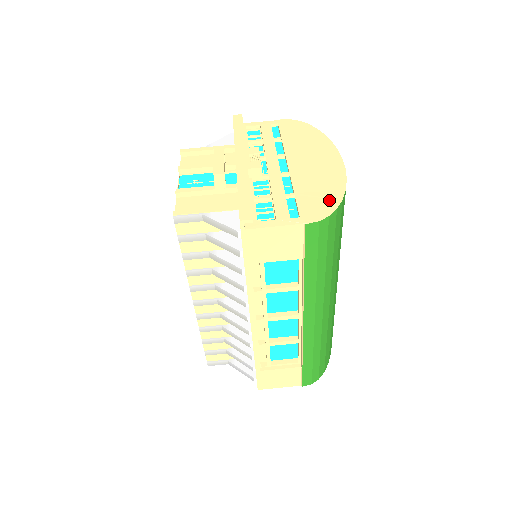
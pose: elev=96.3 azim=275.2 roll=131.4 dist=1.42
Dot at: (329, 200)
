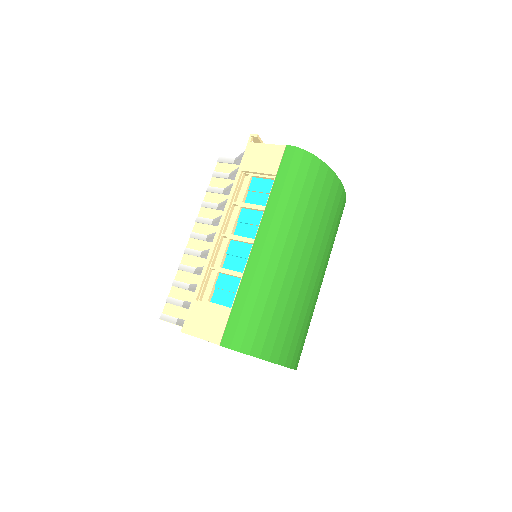
Dot at: occluded
